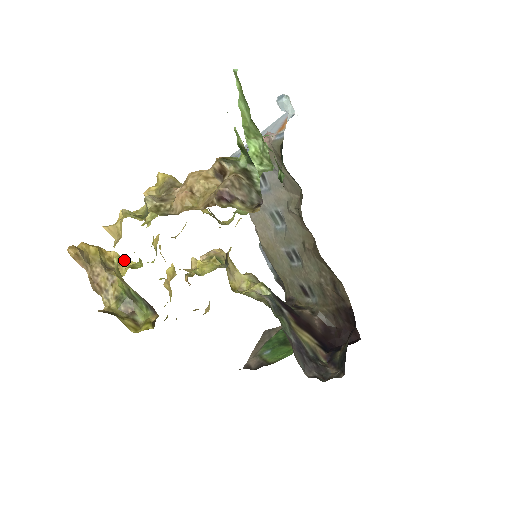
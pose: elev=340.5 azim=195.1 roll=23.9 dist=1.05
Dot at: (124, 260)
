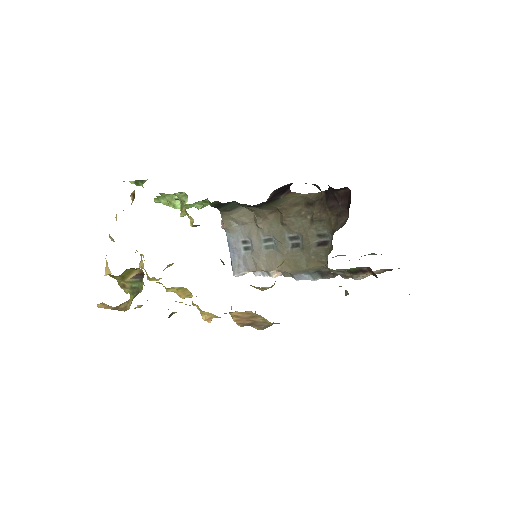
Dot at: occluded
